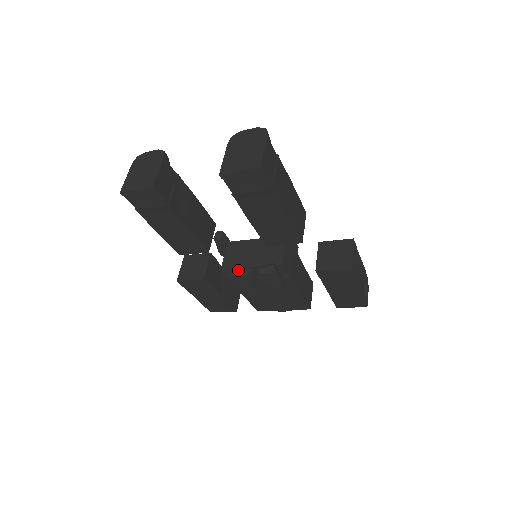
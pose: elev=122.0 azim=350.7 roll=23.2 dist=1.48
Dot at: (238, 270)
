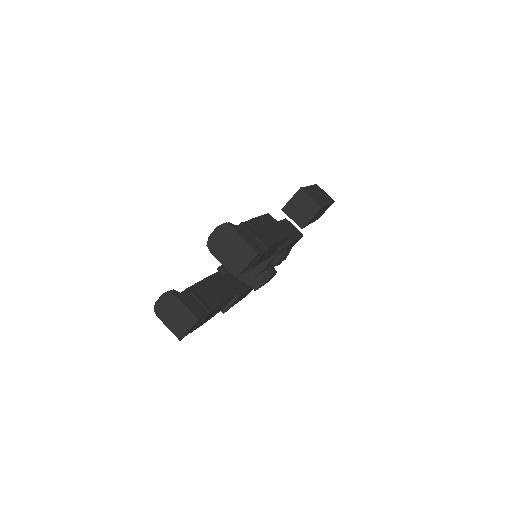
Dot at: (261, 278)
